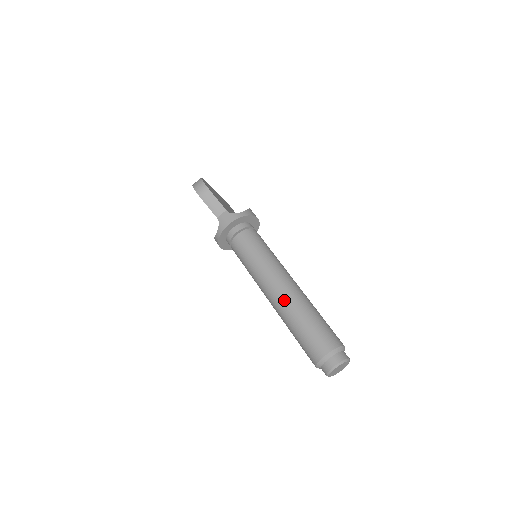
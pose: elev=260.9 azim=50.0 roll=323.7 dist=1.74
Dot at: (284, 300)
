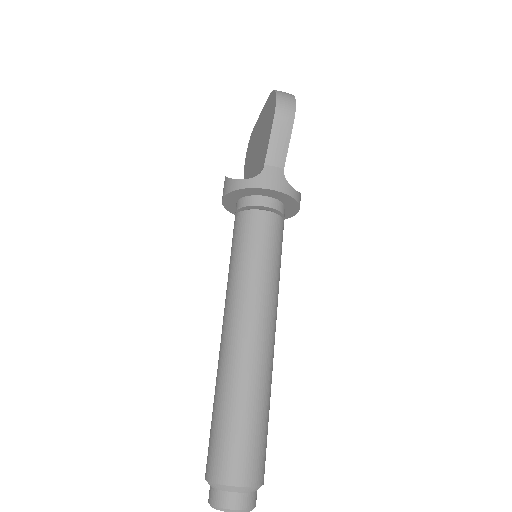
Dot at: (251, 358)
